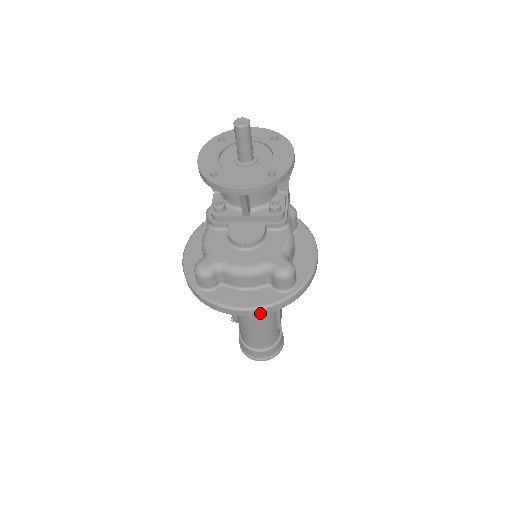
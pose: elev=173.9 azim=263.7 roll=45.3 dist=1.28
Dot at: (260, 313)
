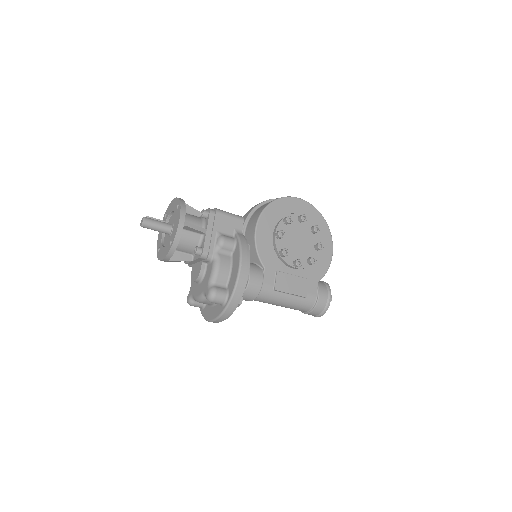
Dot at: (220, 321)
